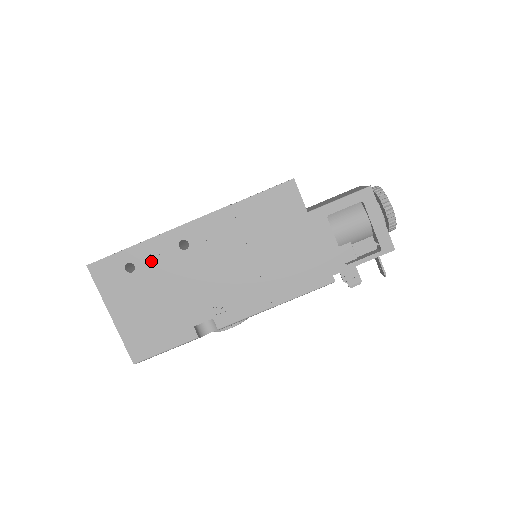
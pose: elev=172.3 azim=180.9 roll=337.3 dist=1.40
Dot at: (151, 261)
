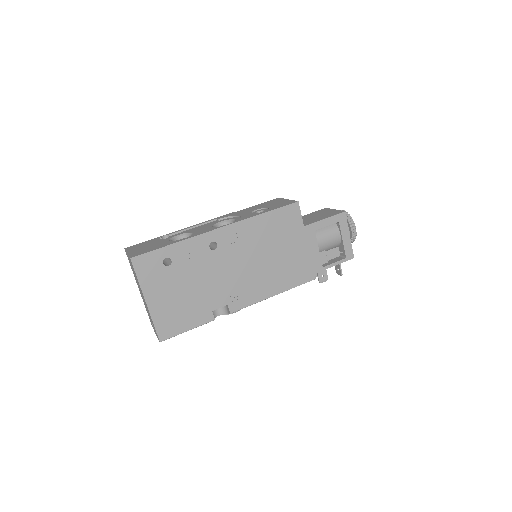
Dot at: (185, 257)
